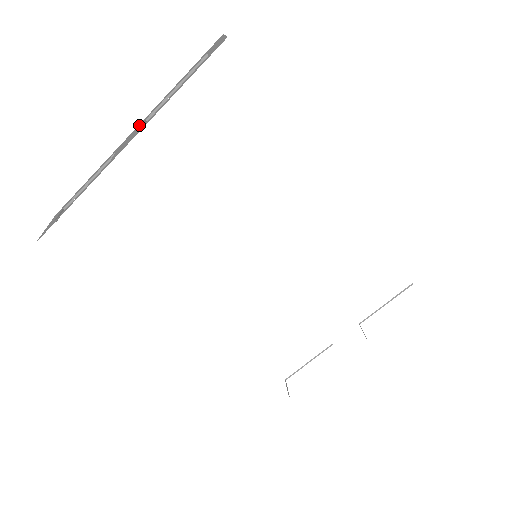
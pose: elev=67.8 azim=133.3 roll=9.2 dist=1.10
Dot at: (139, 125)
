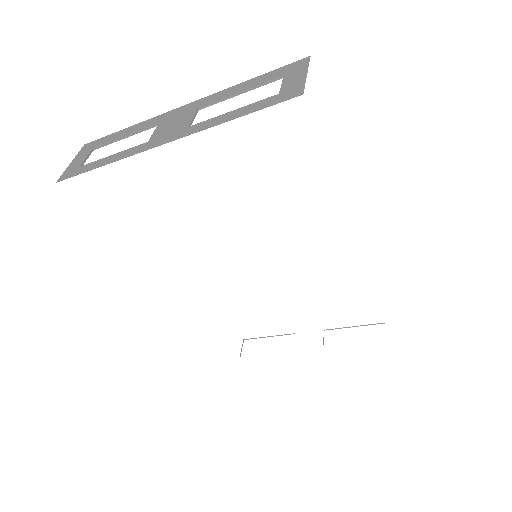
Dot at: (190, 107)
